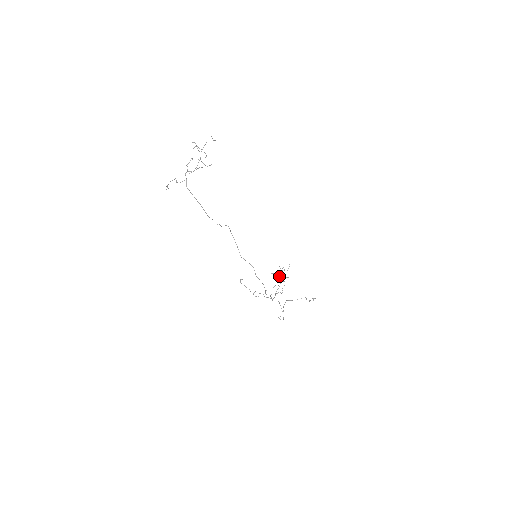
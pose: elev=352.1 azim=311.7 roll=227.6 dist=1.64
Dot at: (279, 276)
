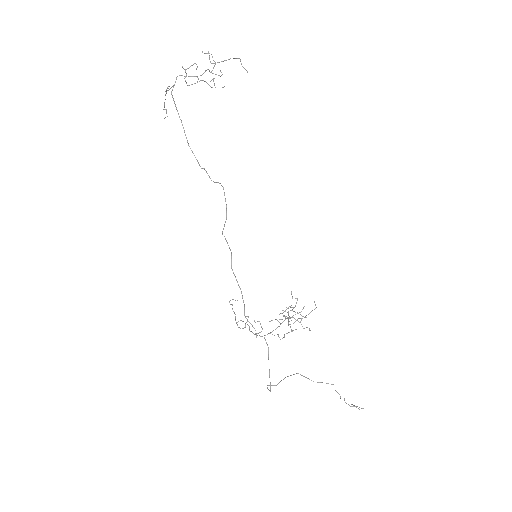
Dot at: occluded
